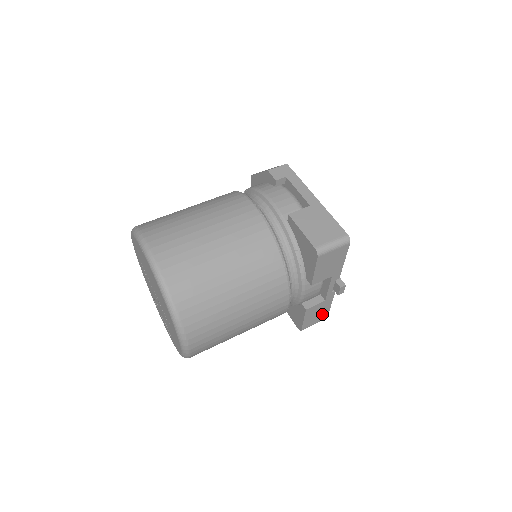
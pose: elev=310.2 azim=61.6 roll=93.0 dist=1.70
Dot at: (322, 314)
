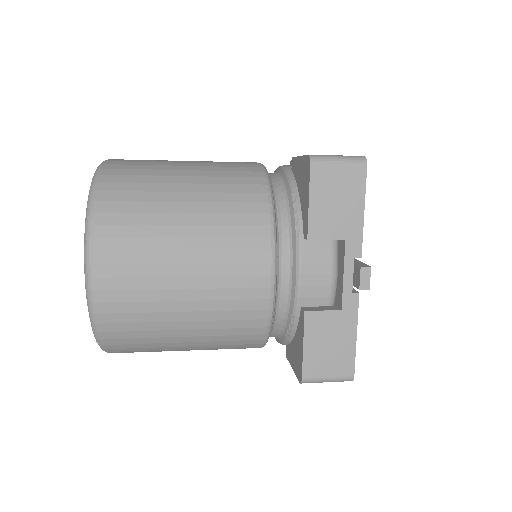
Dot at: (341, 355)
